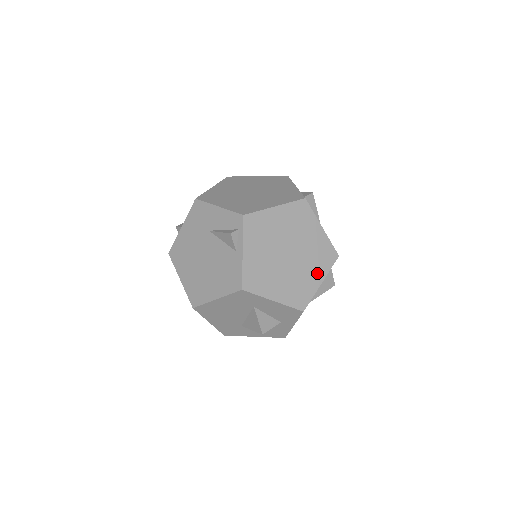
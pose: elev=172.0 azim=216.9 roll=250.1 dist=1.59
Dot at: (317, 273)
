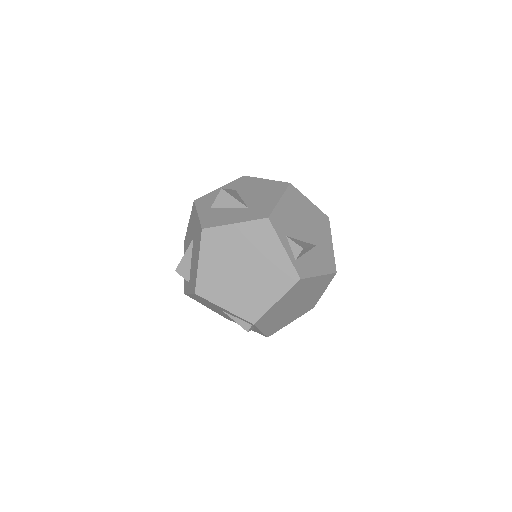
Dot at: (320, 291)
